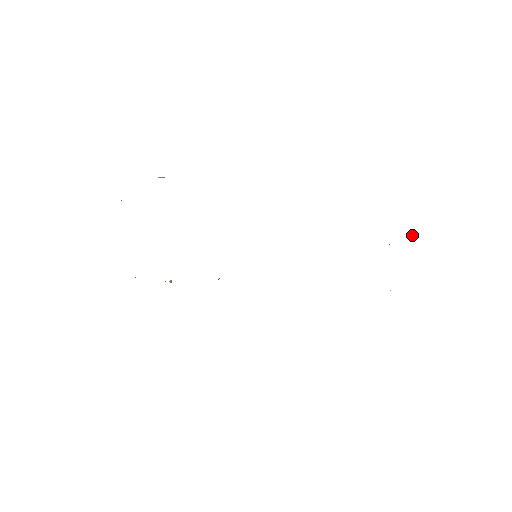
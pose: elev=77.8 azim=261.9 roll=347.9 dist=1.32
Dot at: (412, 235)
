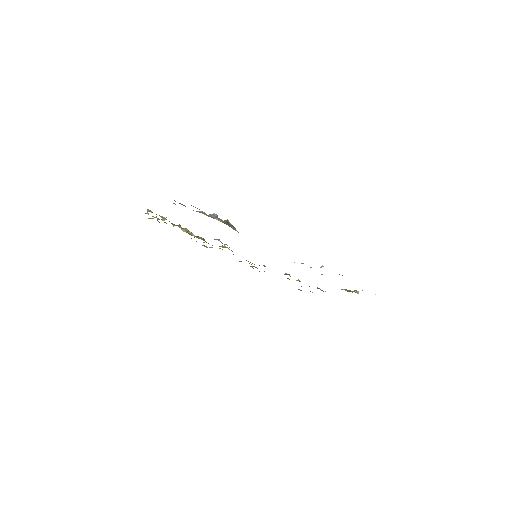
Dot at: (358, 293)
